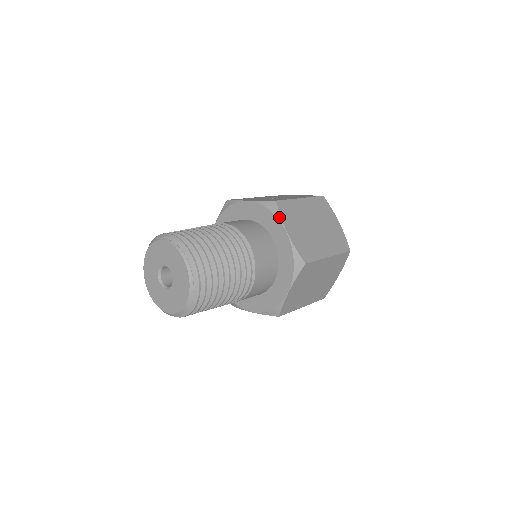
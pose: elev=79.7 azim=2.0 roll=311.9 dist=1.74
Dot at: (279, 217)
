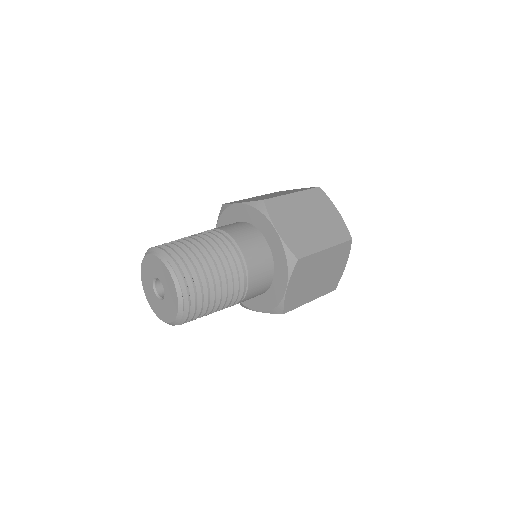
Dot at: (228, 205)
